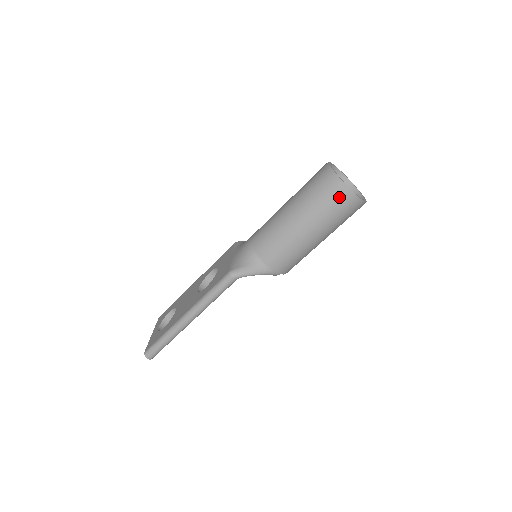
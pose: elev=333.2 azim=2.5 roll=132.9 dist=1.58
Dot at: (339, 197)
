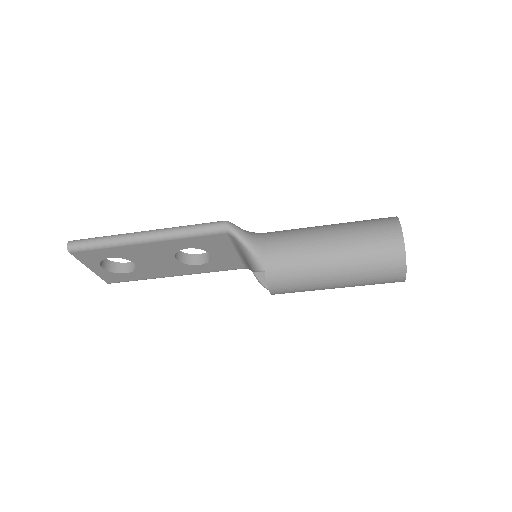
Dot at: (386, 231)
